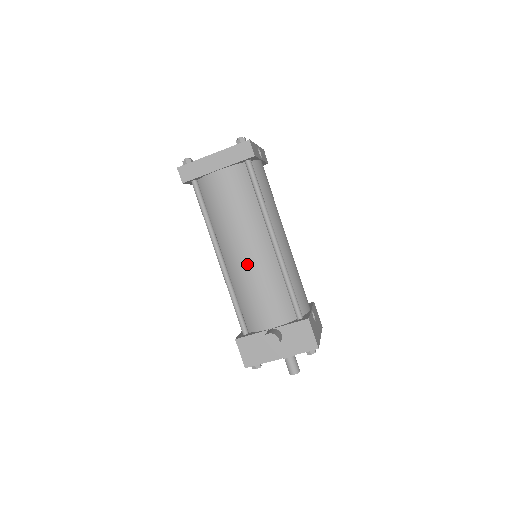
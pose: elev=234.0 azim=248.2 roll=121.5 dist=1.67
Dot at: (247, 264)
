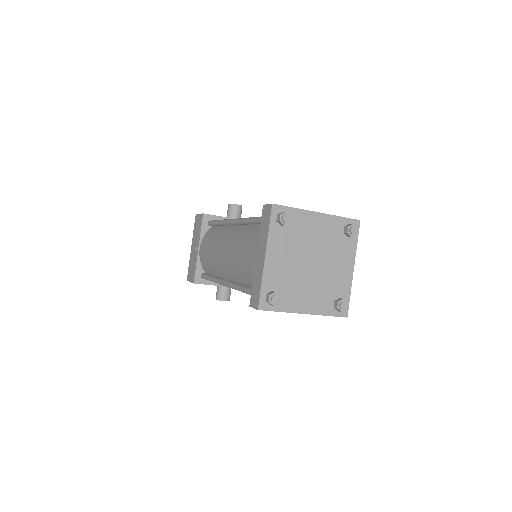
Dot at: occluded
